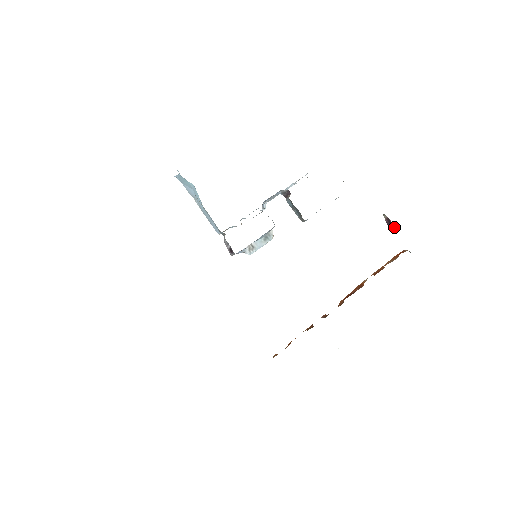
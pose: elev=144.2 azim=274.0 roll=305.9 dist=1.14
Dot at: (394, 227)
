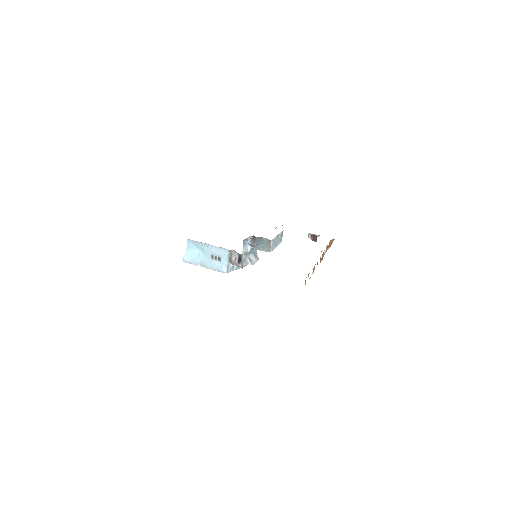
Dot at: (317, 236)
